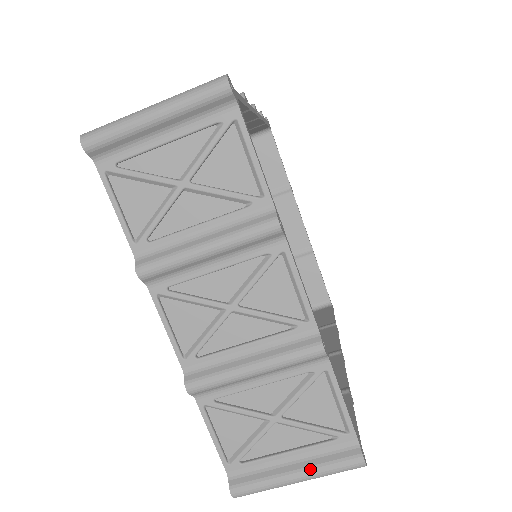
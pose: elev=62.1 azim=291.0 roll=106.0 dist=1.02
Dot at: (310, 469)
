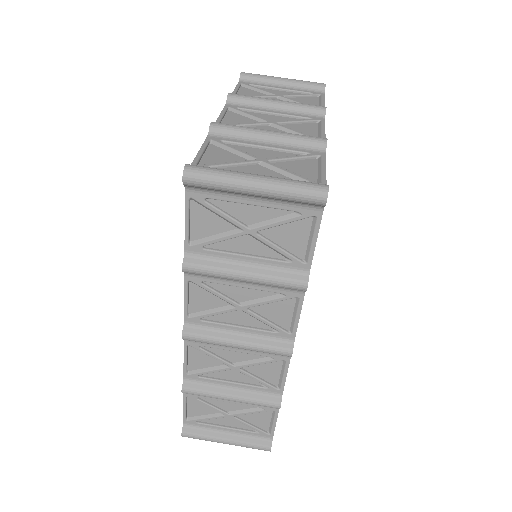
Dot at: (274, 177)
